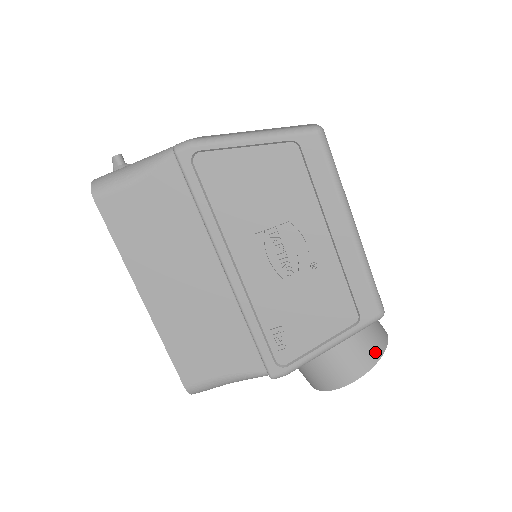
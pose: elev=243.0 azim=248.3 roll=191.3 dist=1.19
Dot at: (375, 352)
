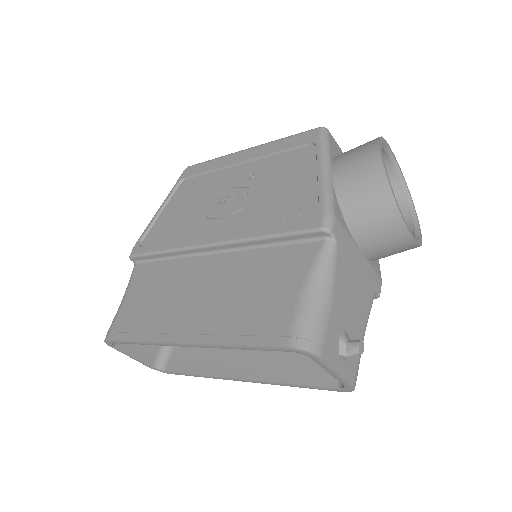
Dot at: occluded
